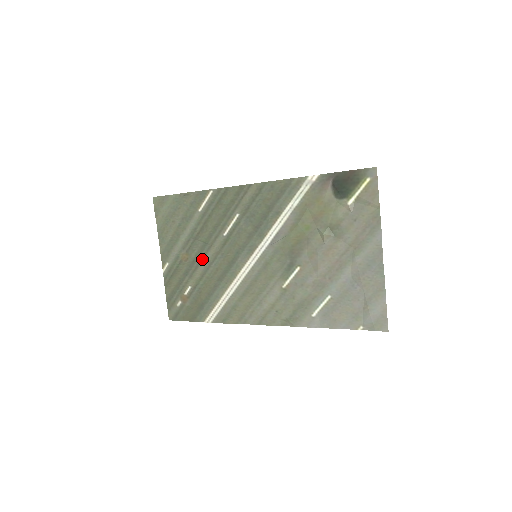
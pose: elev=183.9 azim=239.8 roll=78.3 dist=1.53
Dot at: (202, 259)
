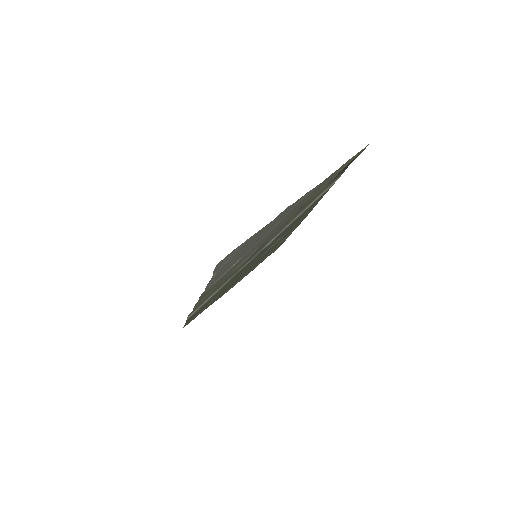
Dot at: occluded
